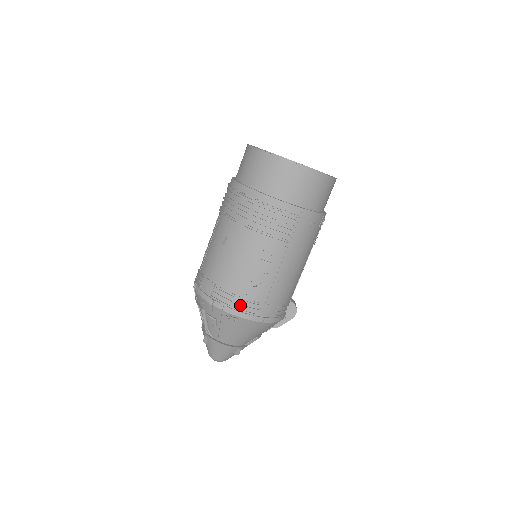
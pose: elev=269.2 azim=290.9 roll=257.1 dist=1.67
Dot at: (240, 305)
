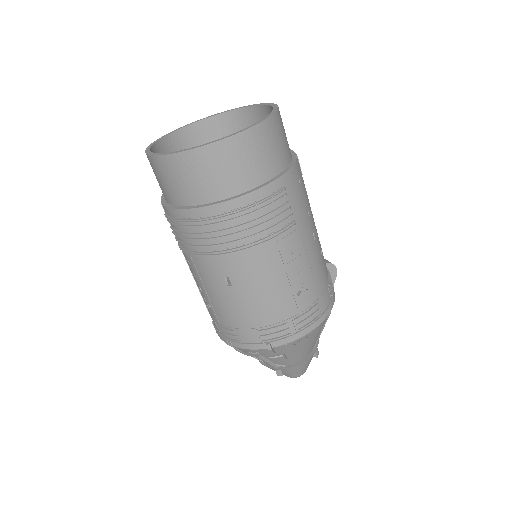
Dot at: (299, 323)
